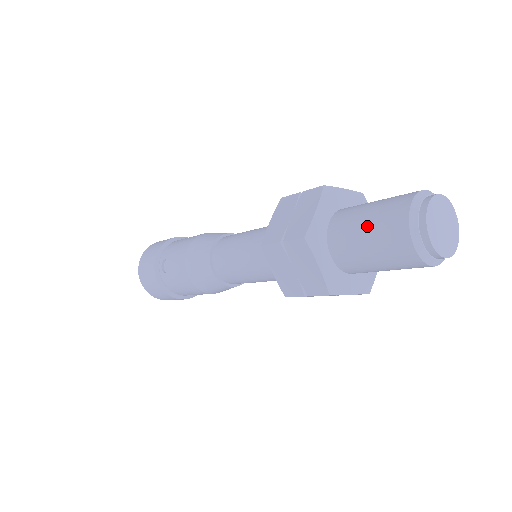
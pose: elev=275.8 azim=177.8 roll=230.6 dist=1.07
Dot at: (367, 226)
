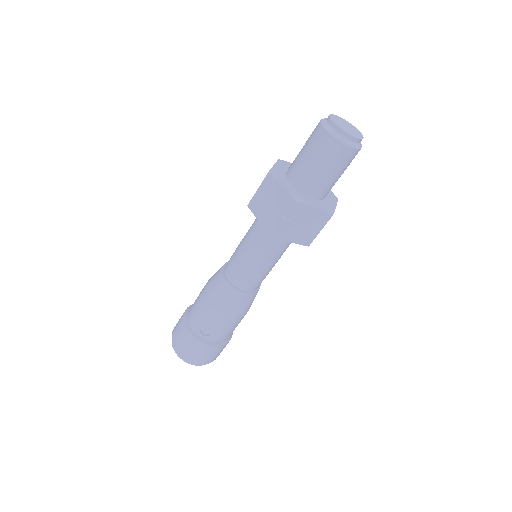
Dot at: (317, 163)
